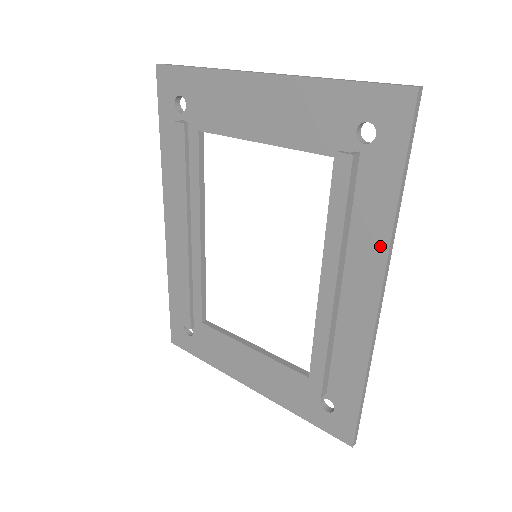
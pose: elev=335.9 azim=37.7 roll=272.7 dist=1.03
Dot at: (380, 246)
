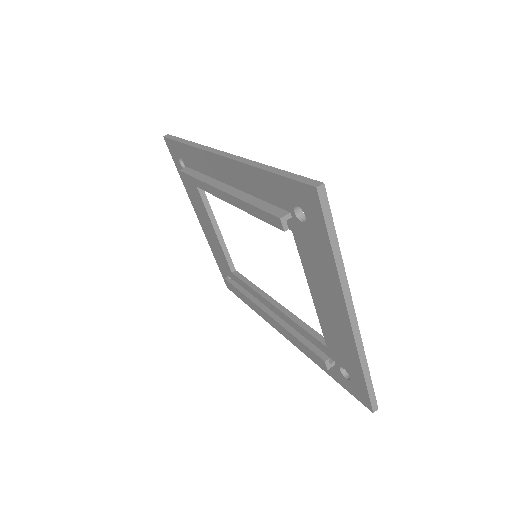
Dot at: (304, 351)
